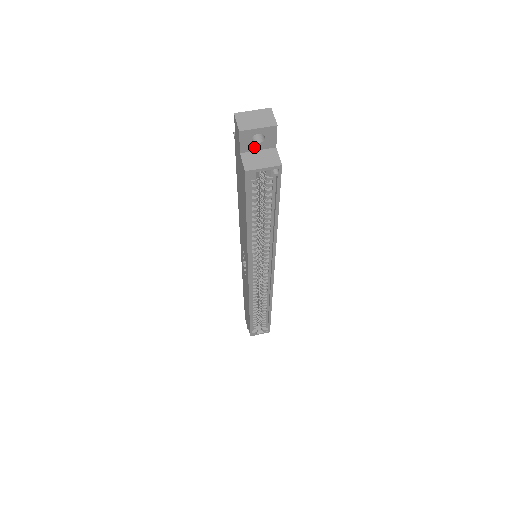
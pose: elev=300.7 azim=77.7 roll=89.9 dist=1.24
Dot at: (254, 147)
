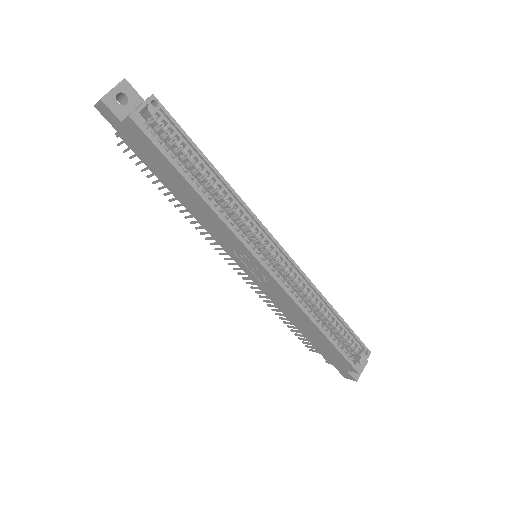
Dot at: (127, 110)
